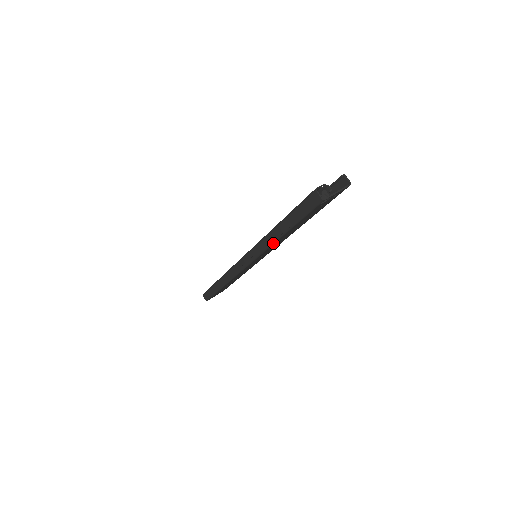
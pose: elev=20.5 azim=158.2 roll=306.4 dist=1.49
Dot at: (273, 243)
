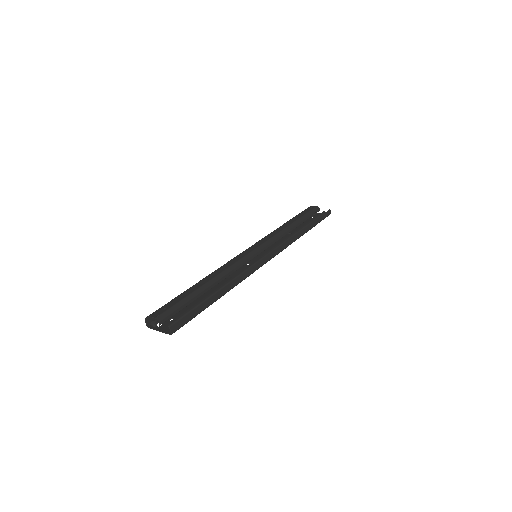
Dot at: occluded
